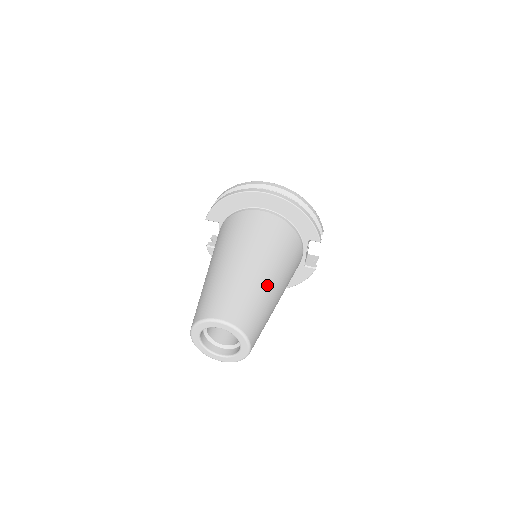
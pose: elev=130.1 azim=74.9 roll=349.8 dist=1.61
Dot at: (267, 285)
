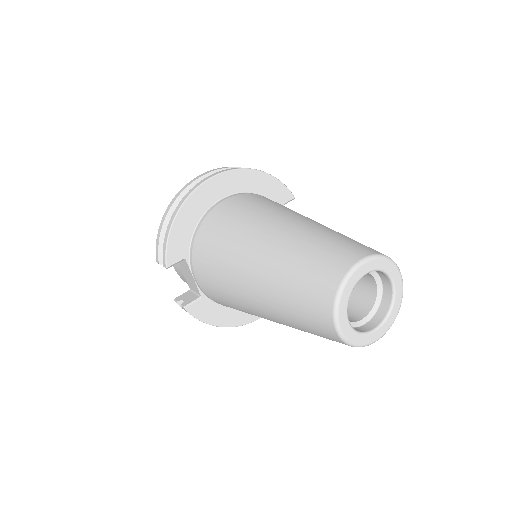
Dot at: occluded
